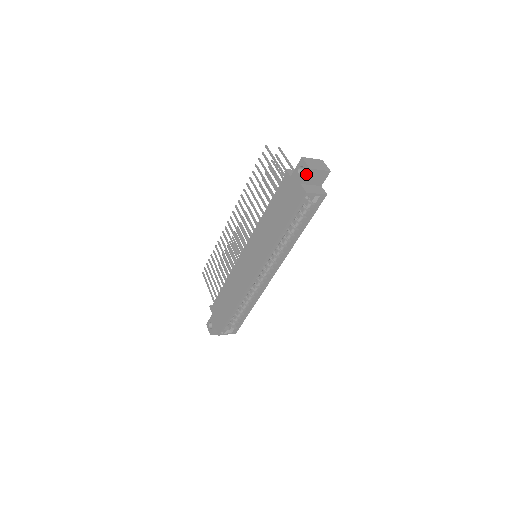
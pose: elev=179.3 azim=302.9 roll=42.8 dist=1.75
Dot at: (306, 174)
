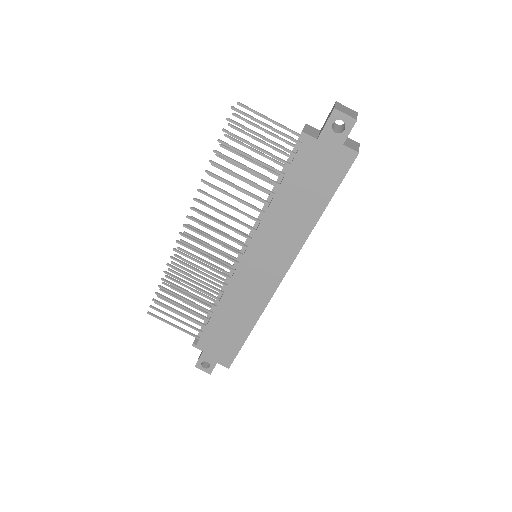
Dot at: (351, 129)
